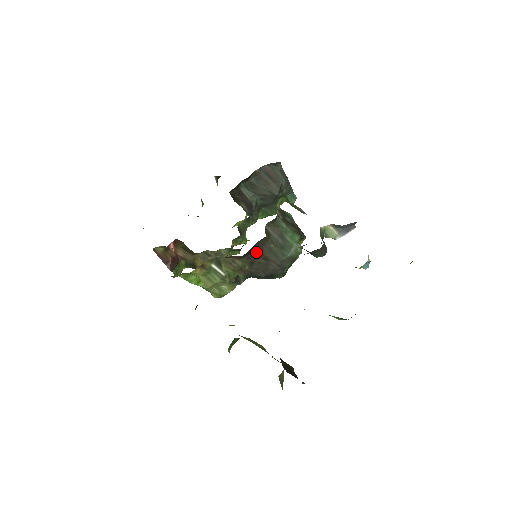
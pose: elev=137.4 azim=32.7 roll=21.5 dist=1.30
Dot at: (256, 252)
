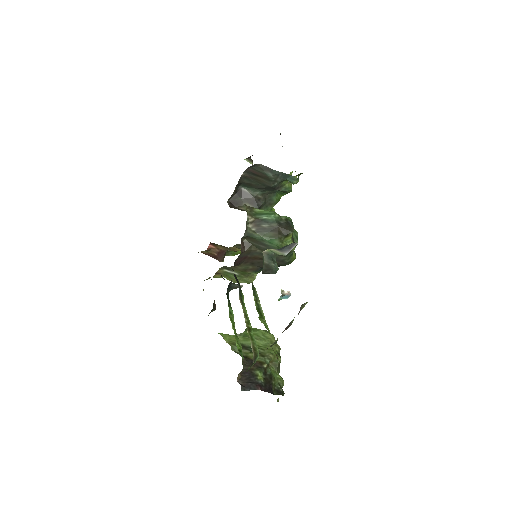
Dot at: (249, 258)
